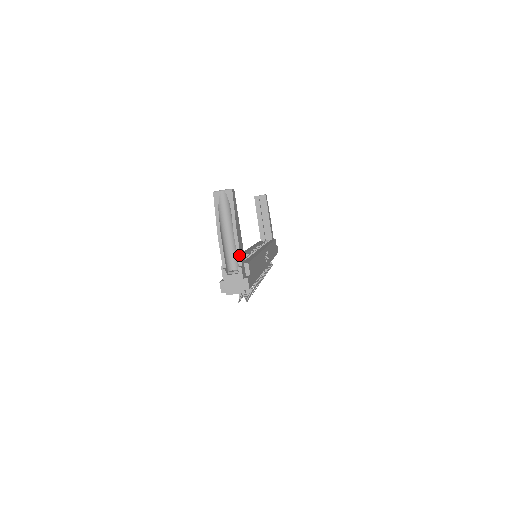
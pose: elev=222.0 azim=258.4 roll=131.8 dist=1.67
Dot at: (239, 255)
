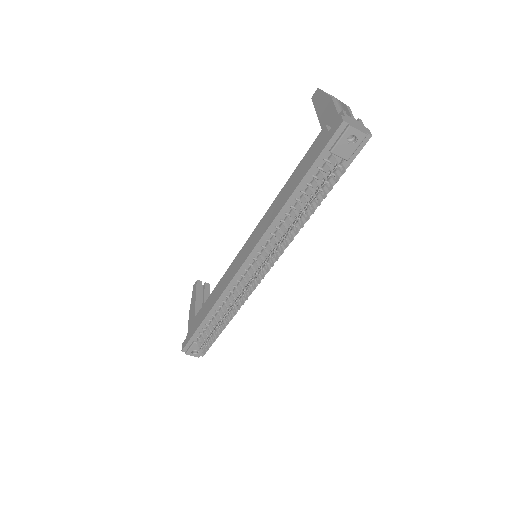
Dot at: occluded
